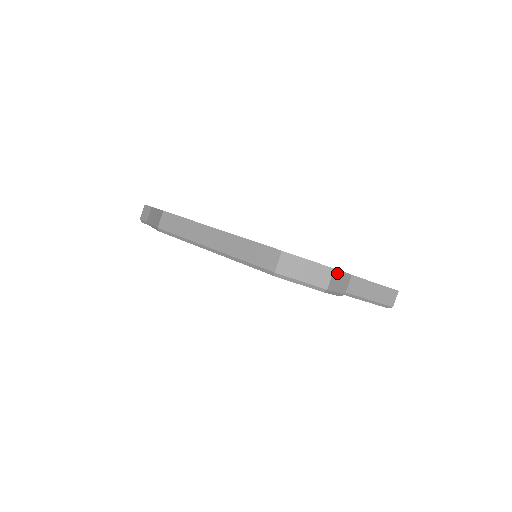
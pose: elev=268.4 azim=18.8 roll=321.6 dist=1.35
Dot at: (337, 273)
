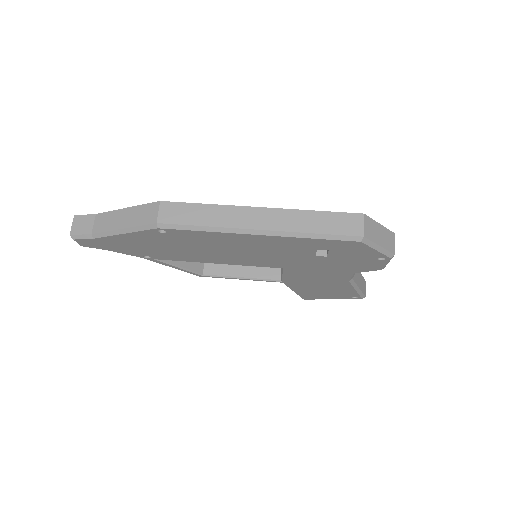
Dot at: occluded
